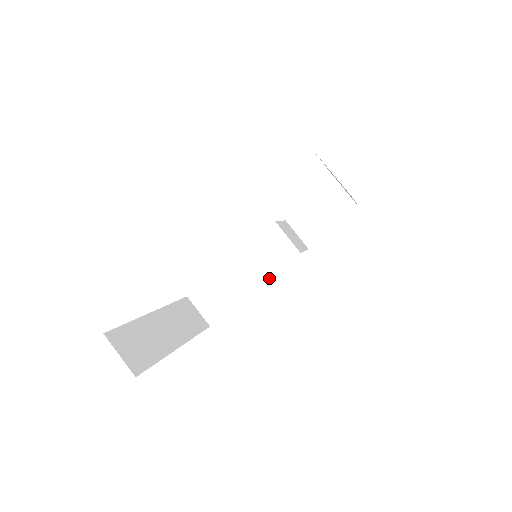
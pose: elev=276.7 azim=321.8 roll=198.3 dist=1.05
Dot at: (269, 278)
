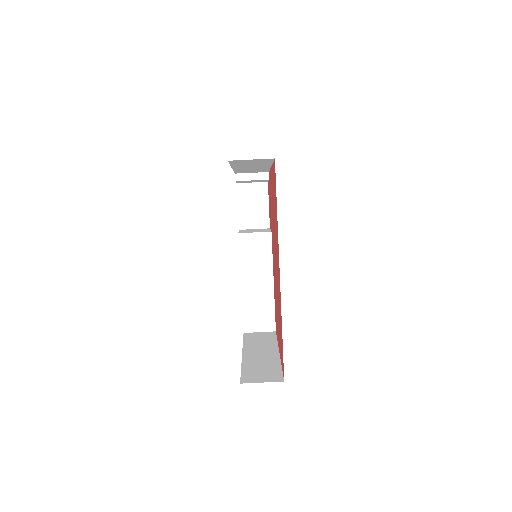
Dot at: (272, 265)
